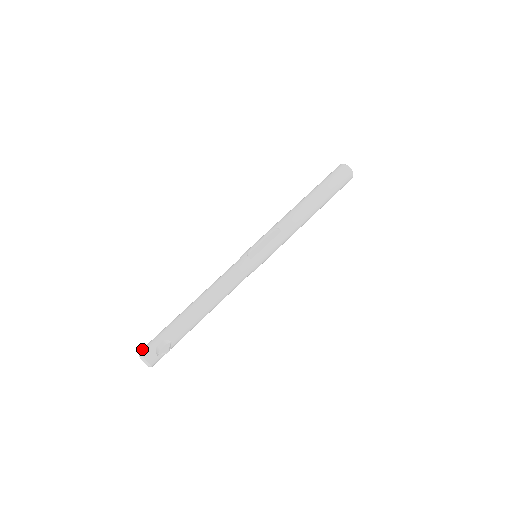
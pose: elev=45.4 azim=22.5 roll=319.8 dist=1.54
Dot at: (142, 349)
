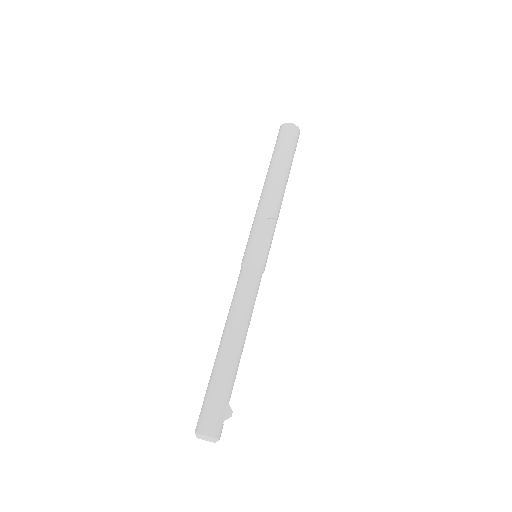
Dot at: (206, 429)
